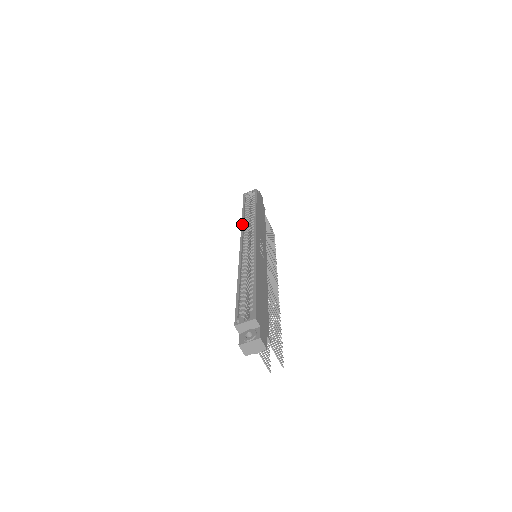
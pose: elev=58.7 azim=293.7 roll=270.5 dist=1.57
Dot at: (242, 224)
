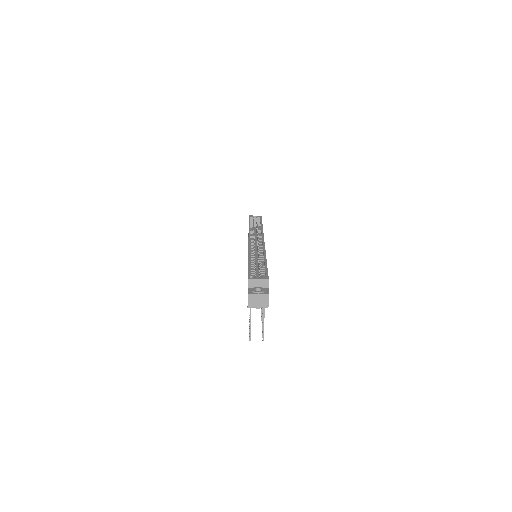
Dot at: (249, 230)
